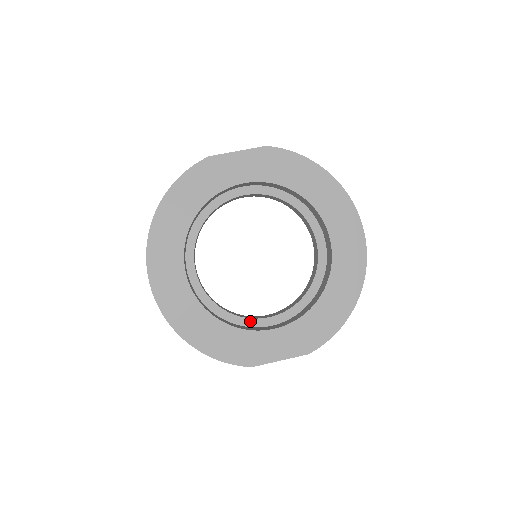
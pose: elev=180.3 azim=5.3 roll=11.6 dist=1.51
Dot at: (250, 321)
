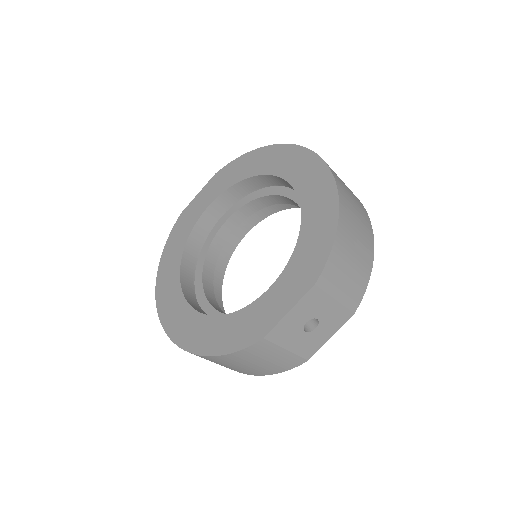
Dot at: occluded
